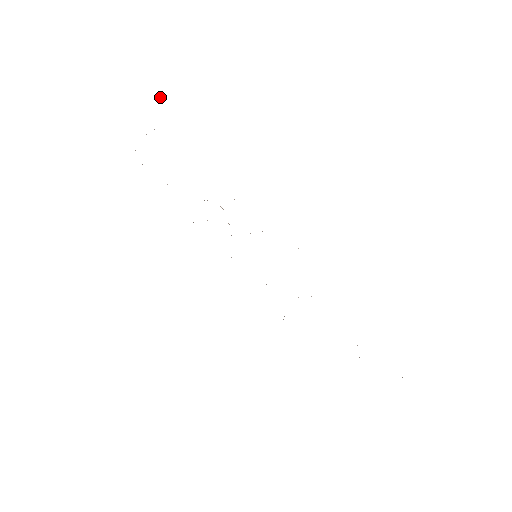
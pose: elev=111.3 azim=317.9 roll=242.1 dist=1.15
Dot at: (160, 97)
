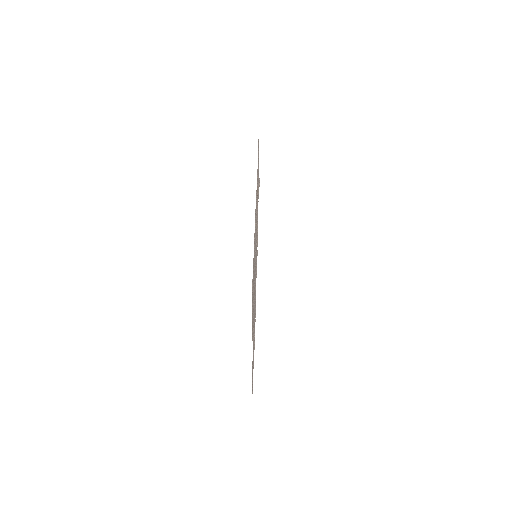
Dot at: occluded
